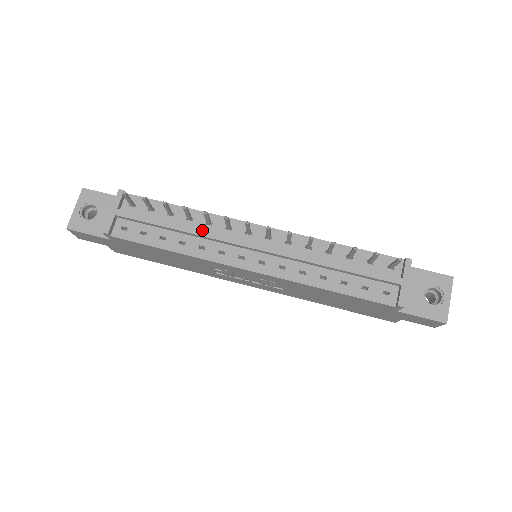
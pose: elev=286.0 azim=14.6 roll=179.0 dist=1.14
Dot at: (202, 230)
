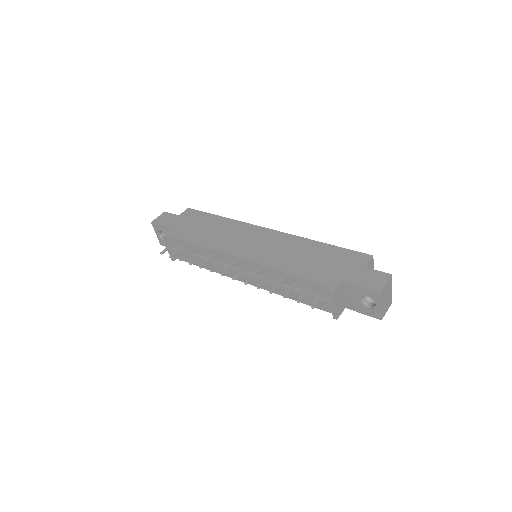
Dot at: (210, 263)
